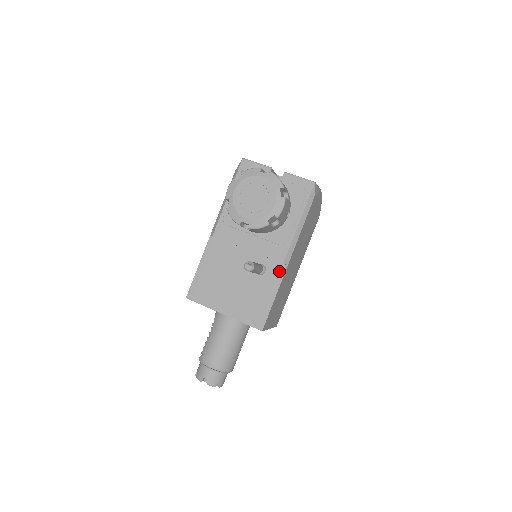
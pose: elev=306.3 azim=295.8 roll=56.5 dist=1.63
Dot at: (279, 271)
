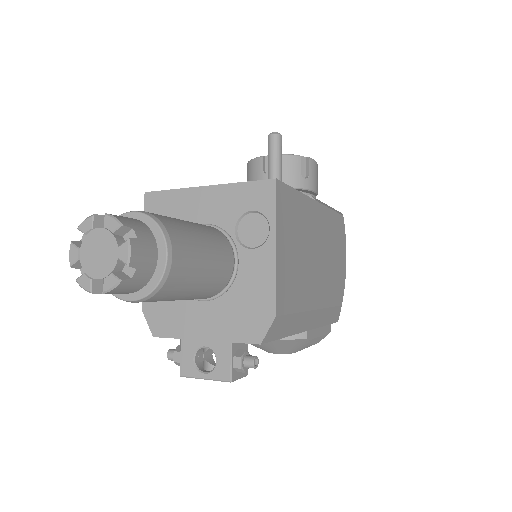
Dot at: occluded
